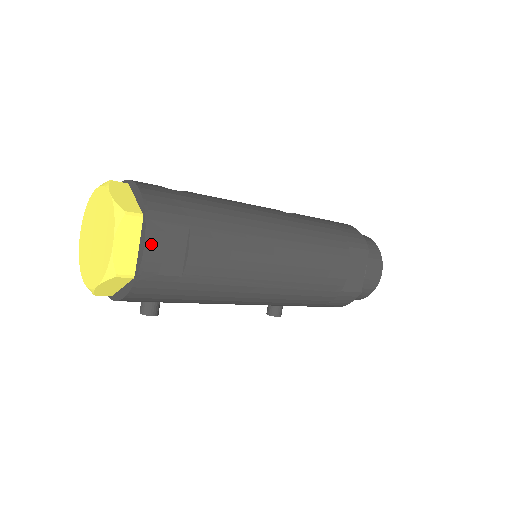
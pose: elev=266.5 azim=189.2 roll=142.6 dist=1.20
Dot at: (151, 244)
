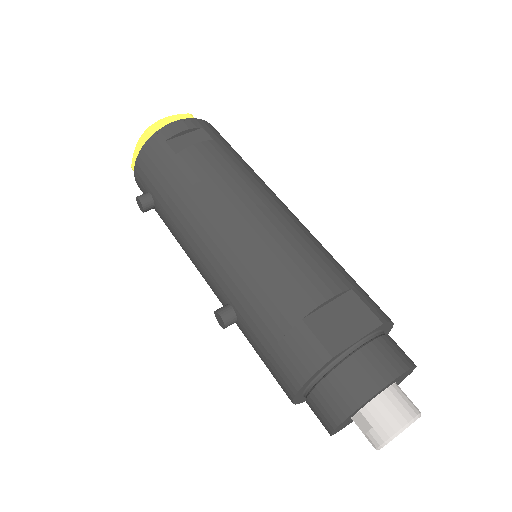
Dot at: (182, 123)
